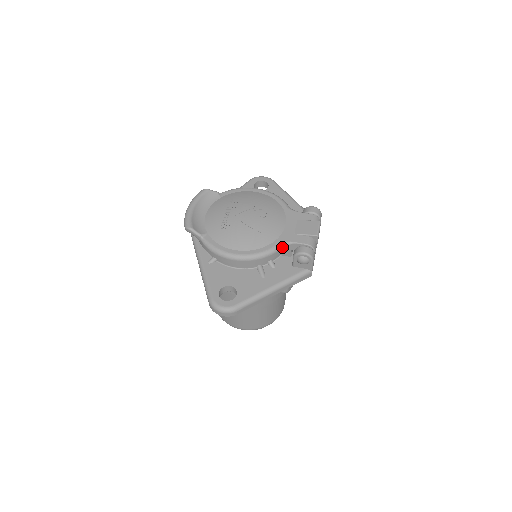
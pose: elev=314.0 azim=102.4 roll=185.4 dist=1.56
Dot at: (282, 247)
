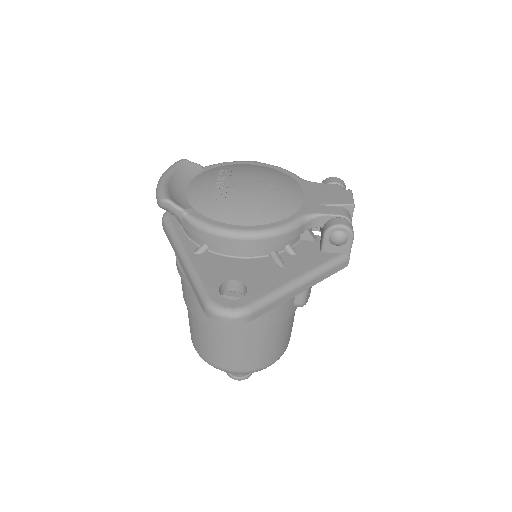
Dot at: (306, 221)
